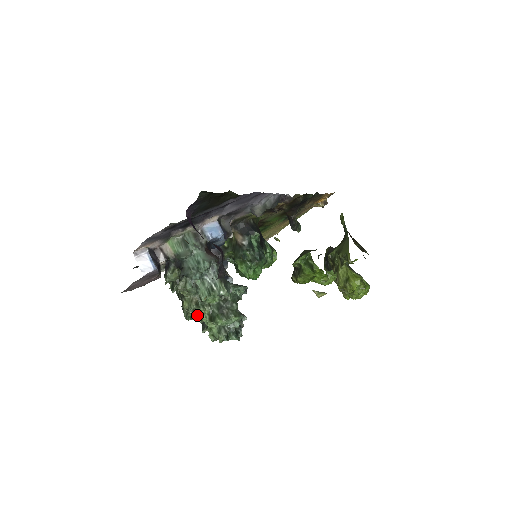
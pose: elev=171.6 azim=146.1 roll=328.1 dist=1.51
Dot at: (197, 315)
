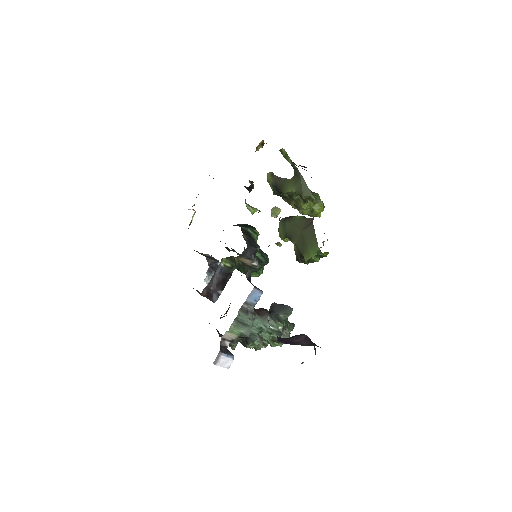
Dot at: occluded
